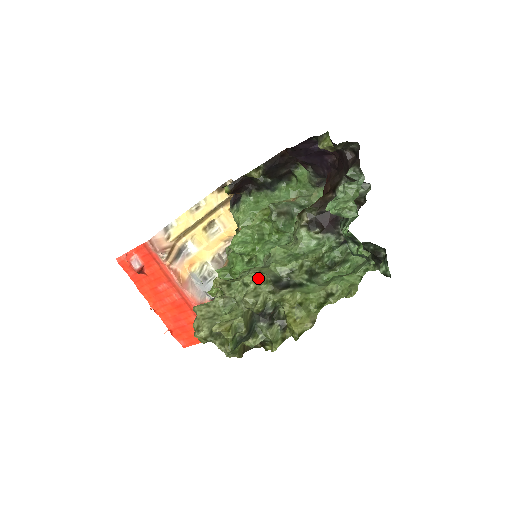
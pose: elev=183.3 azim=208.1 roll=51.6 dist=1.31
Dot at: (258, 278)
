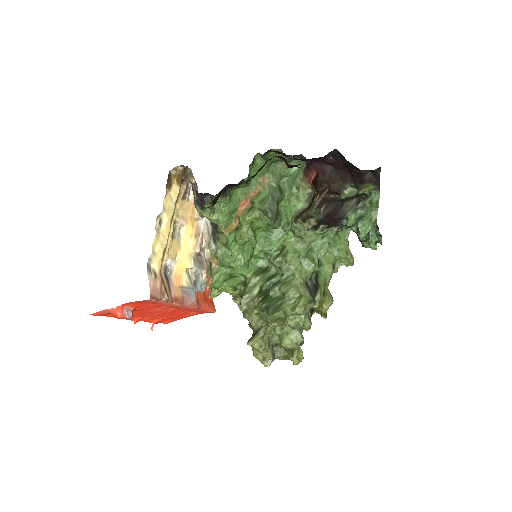
Dot at: occluded
